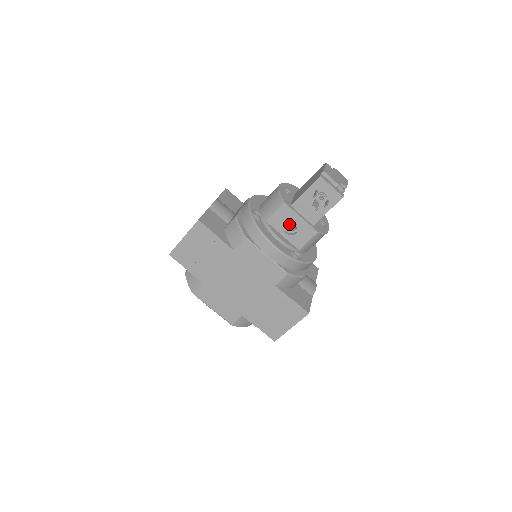
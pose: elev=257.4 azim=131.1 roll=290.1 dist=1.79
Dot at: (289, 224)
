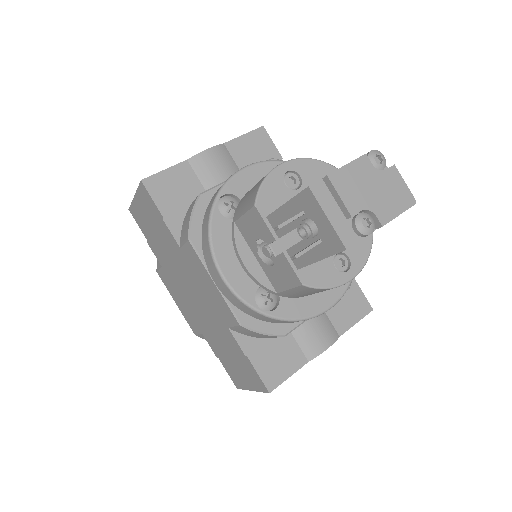
Dot at: (264, 245)
